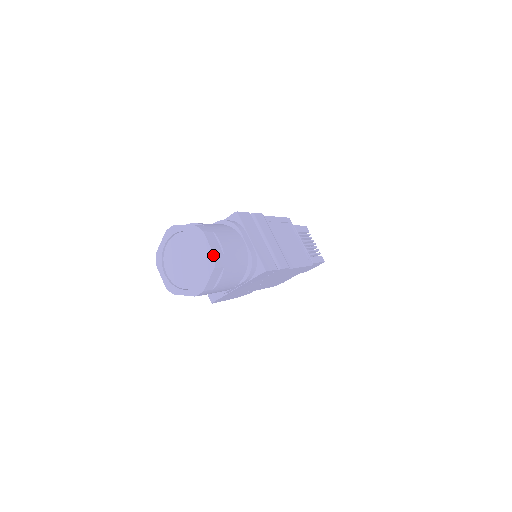
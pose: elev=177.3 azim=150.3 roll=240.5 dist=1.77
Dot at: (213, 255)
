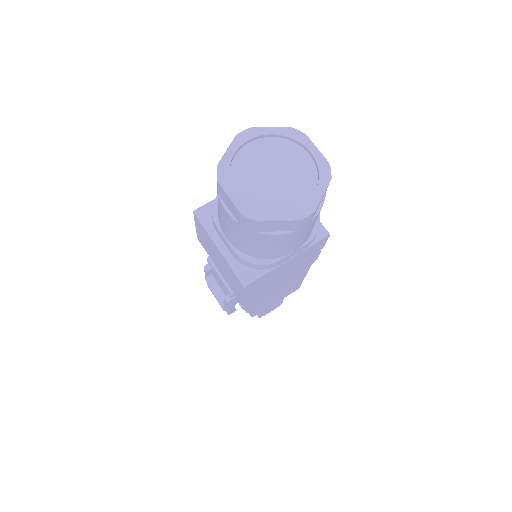
Dot at: (327, 162)
